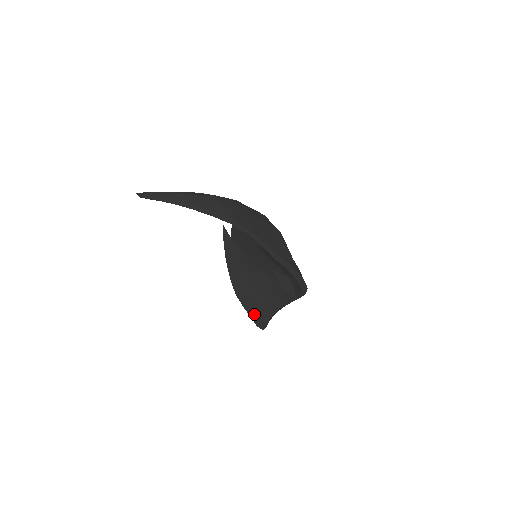
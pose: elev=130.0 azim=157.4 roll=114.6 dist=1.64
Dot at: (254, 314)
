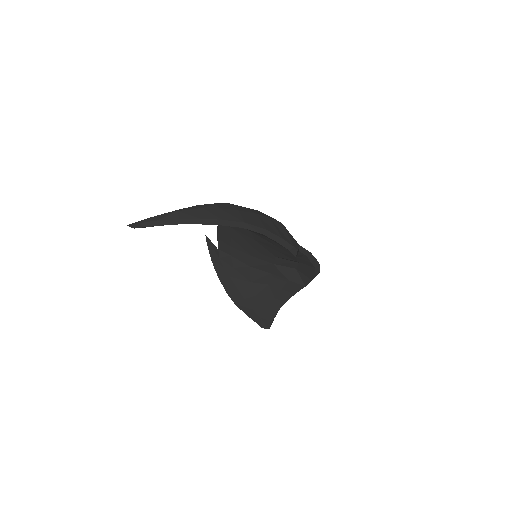
Dot at: (258, 316)
